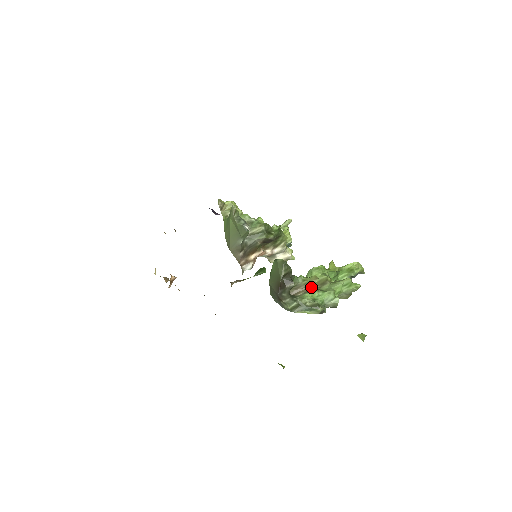
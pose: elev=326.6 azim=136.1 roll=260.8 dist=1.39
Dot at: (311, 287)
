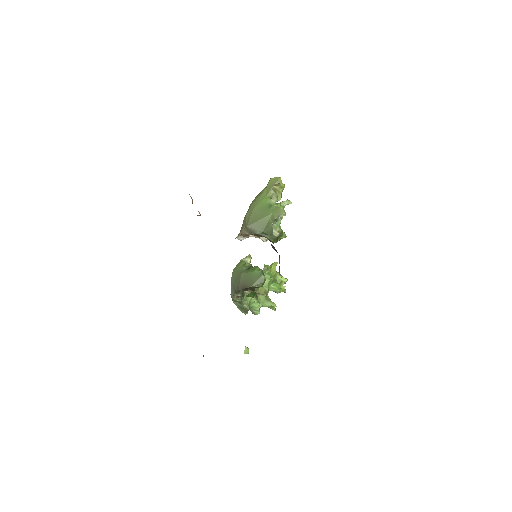
Dot at: occluded
